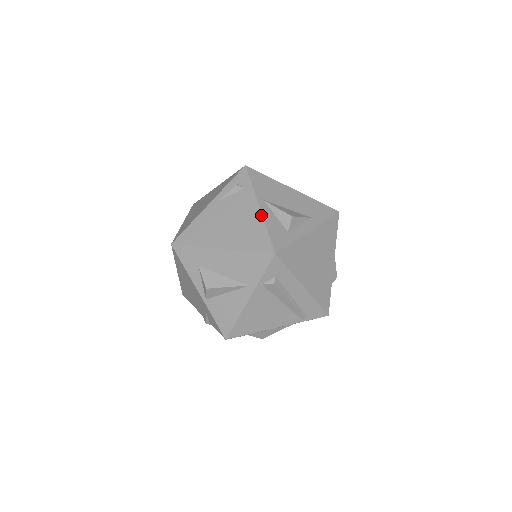
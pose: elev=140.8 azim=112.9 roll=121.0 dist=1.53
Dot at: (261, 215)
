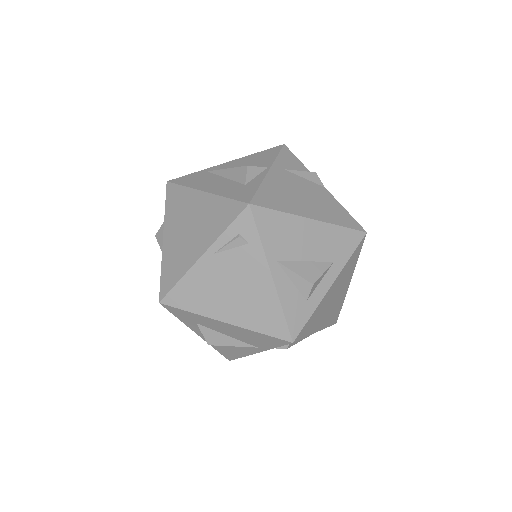
Dot at: (274, 289)
